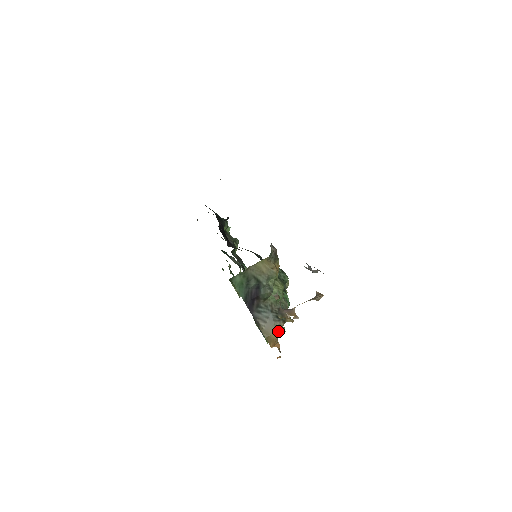
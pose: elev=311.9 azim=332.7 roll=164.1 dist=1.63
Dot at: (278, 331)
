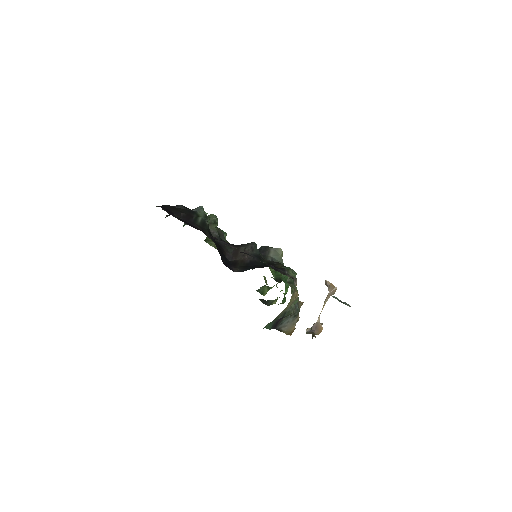
Dot at: occluded
